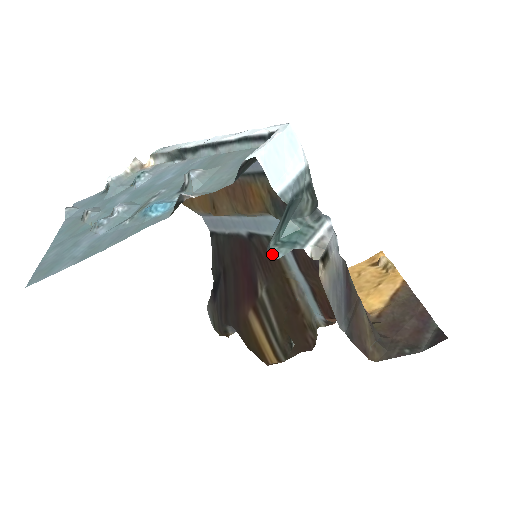
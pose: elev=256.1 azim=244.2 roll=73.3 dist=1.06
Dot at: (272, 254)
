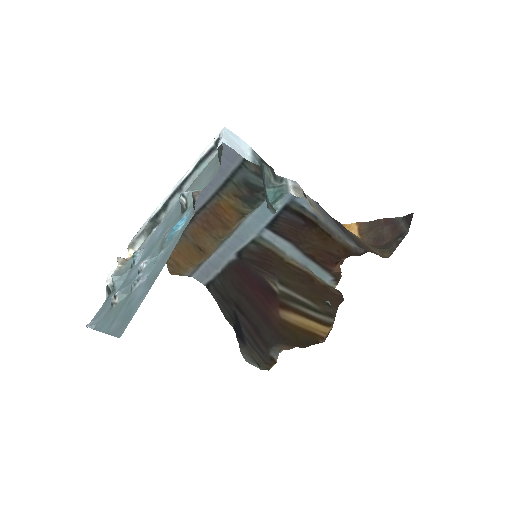
Dot at: (273, 211)
